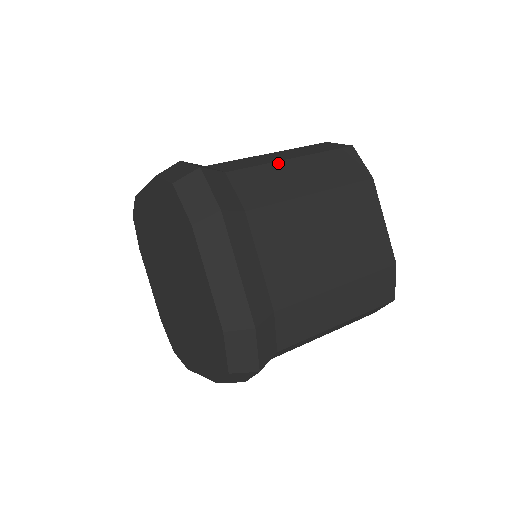
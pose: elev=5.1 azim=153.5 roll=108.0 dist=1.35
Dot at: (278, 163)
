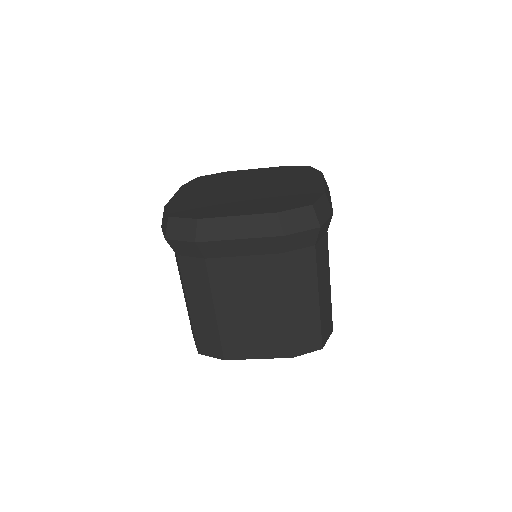
Dot at: occluded
